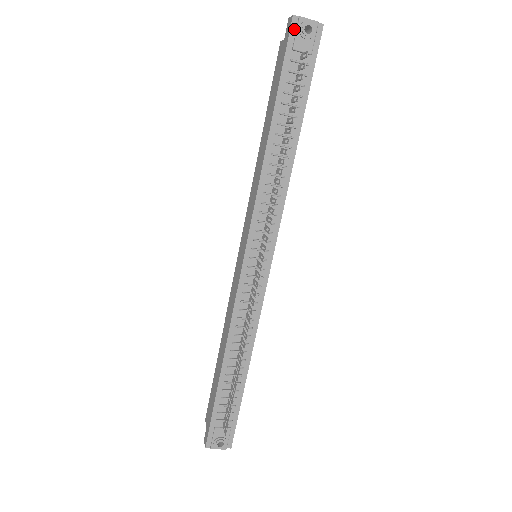
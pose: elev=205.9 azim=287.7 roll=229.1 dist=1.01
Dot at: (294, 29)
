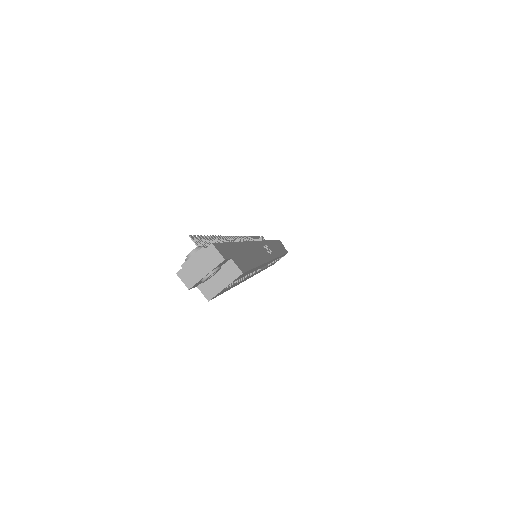
Dot at: occluded
